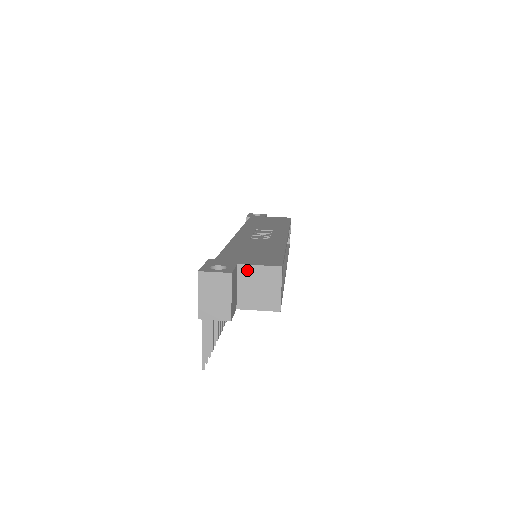
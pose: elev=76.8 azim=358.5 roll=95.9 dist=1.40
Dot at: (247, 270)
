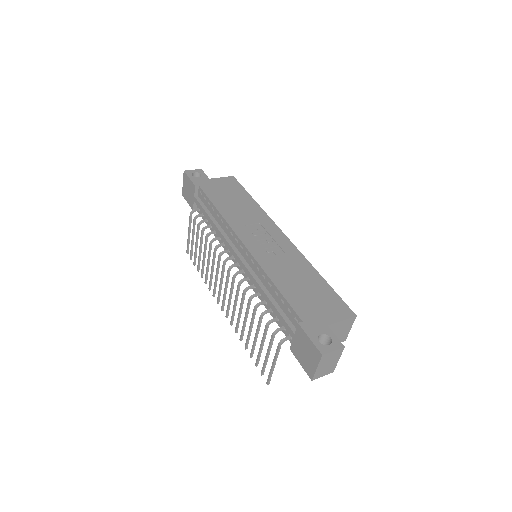
Dot at: (333, 326)
